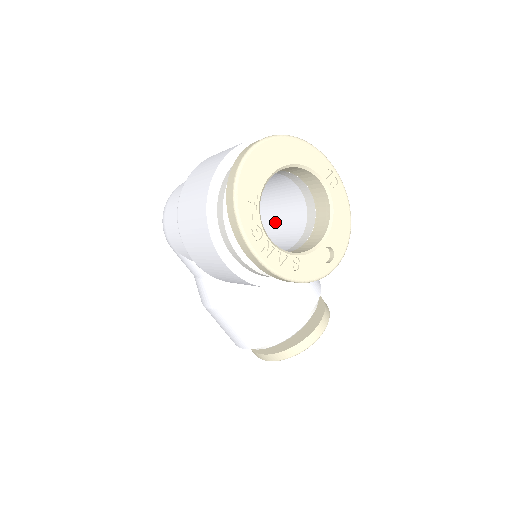
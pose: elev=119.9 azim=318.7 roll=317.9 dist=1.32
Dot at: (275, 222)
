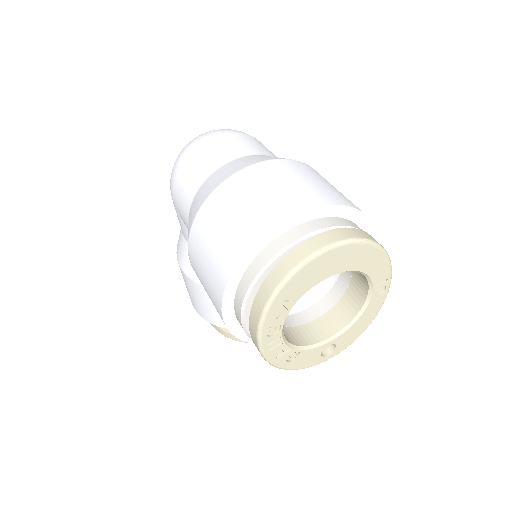
Dot at: occluded
